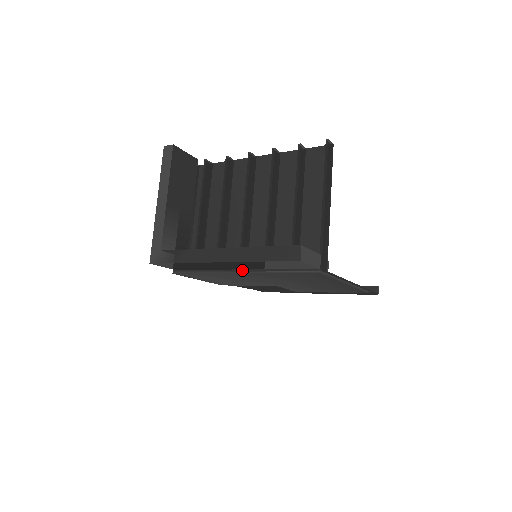
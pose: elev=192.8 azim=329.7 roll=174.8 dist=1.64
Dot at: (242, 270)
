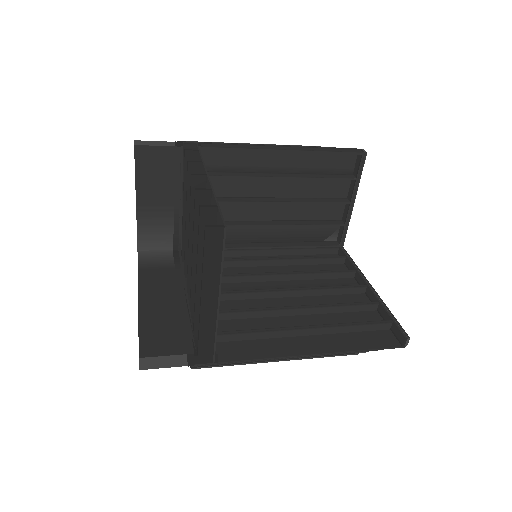
Dot at: occluded
